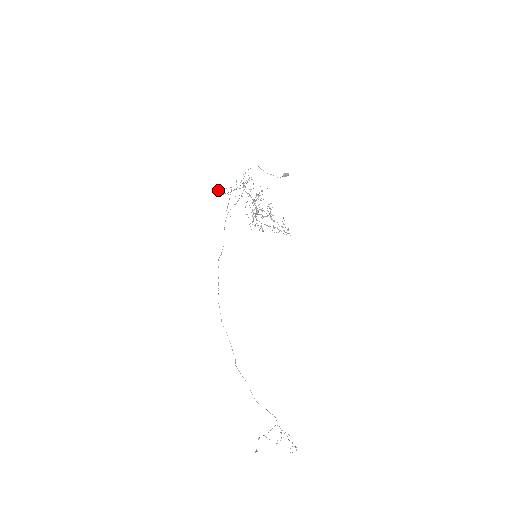
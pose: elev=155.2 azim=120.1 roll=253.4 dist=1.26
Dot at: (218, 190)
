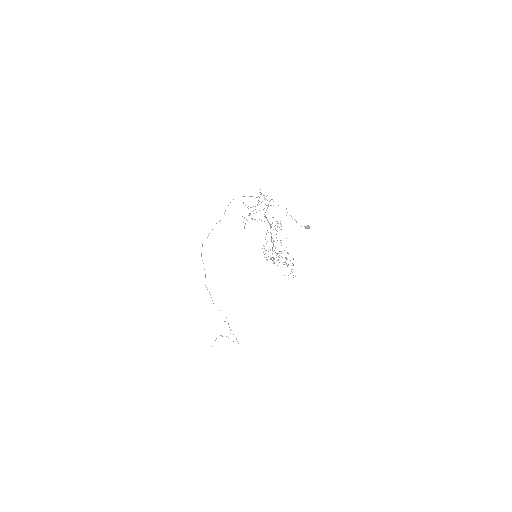
Dot at: occluded
